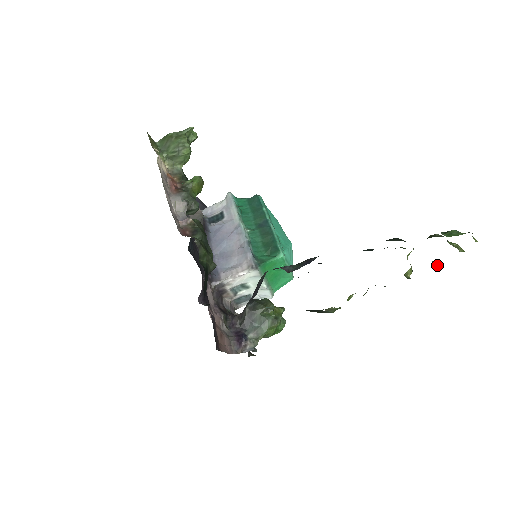
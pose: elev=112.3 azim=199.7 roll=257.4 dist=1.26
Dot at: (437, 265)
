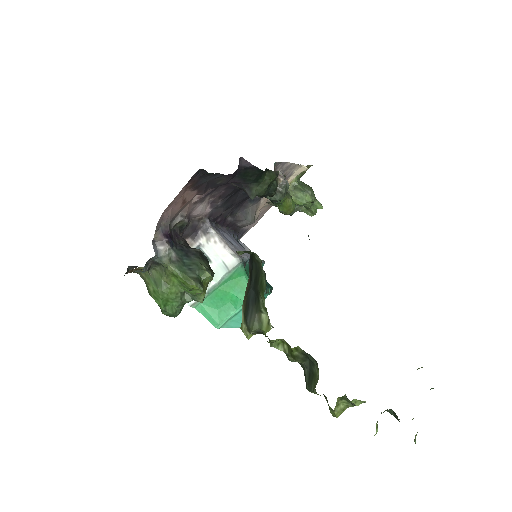
Dot at: (376, 427)
